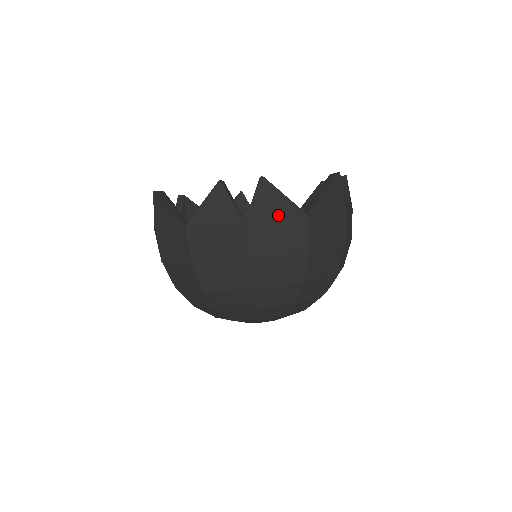
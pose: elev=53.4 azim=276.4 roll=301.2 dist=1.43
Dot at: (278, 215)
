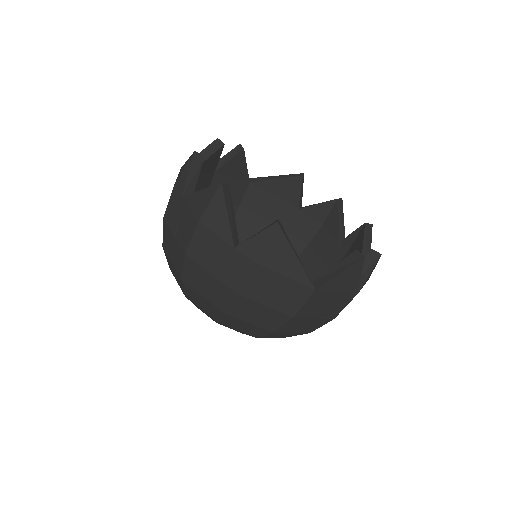
Dot at: occluded
